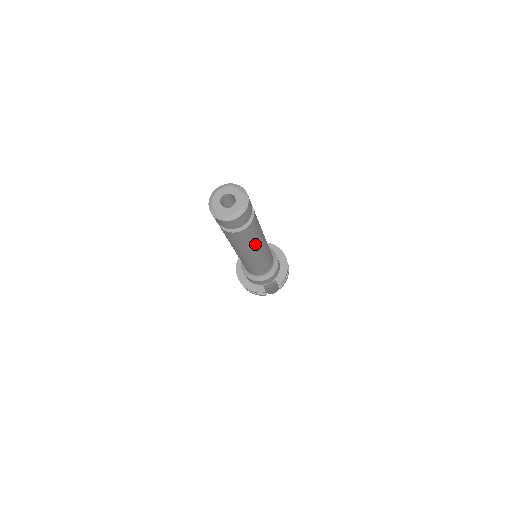
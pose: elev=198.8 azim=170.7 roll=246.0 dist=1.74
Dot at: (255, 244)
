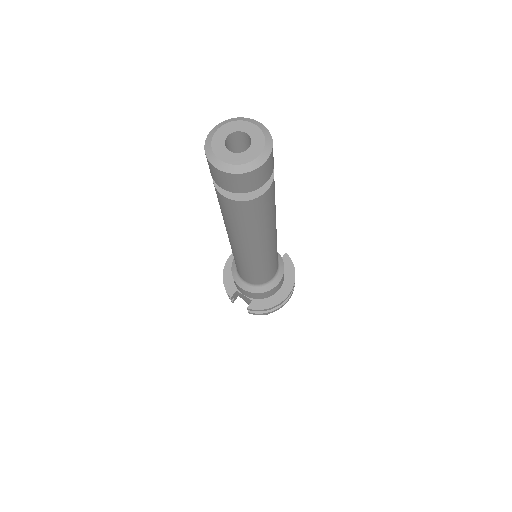
Dot at: (241, 234)
